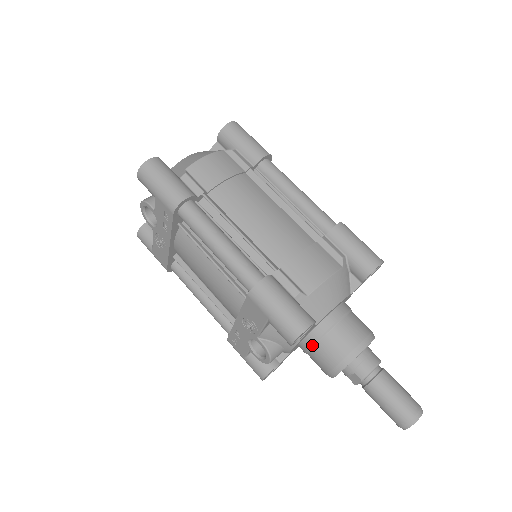
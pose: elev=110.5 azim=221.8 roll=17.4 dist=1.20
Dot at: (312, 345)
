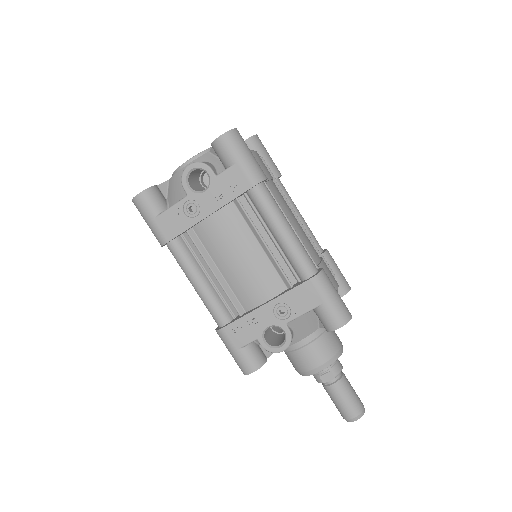
Dot at: (311, 341)
